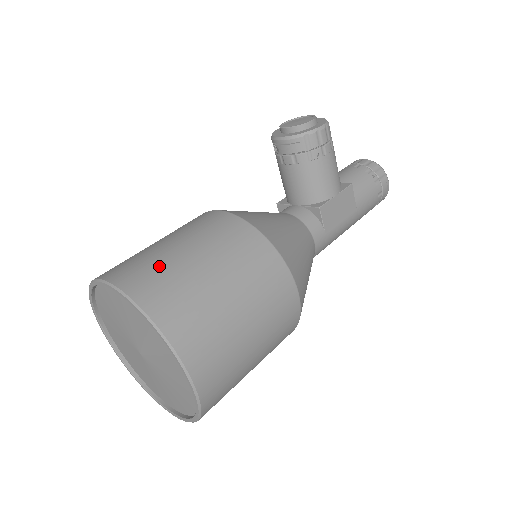
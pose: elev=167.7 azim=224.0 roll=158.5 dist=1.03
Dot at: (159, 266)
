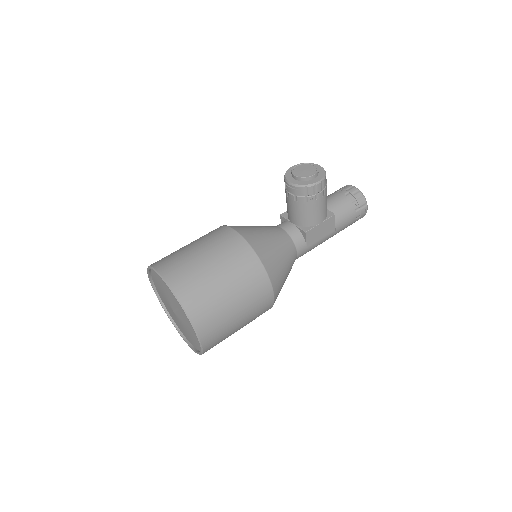
Dot at: (192, 272)
